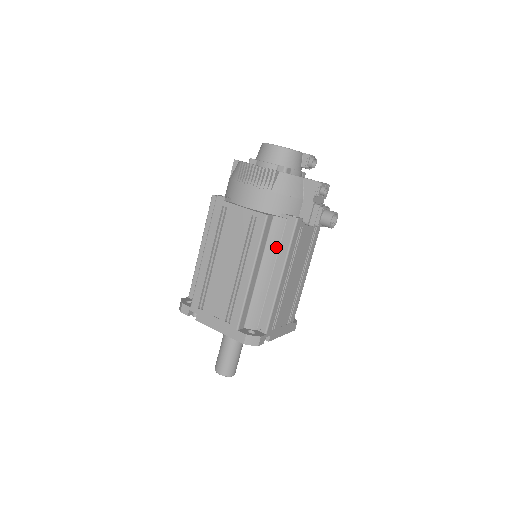
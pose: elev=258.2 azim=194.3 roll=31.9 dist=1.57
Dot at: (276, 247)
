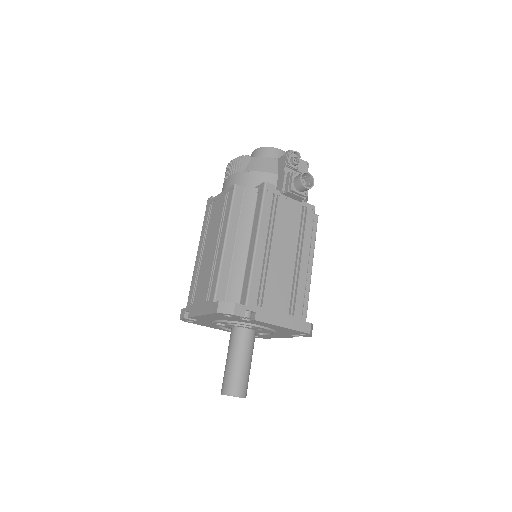
Dot at: (251, 216)
